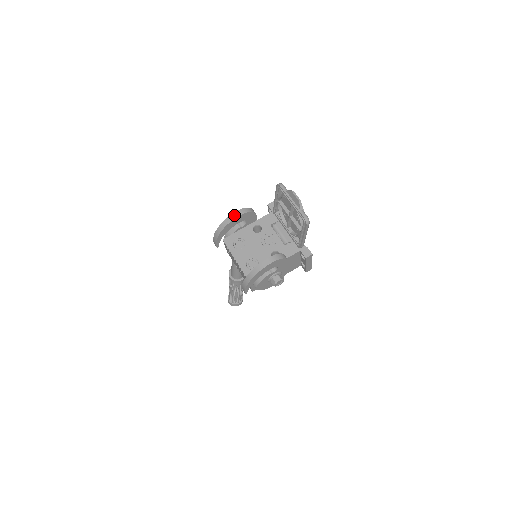
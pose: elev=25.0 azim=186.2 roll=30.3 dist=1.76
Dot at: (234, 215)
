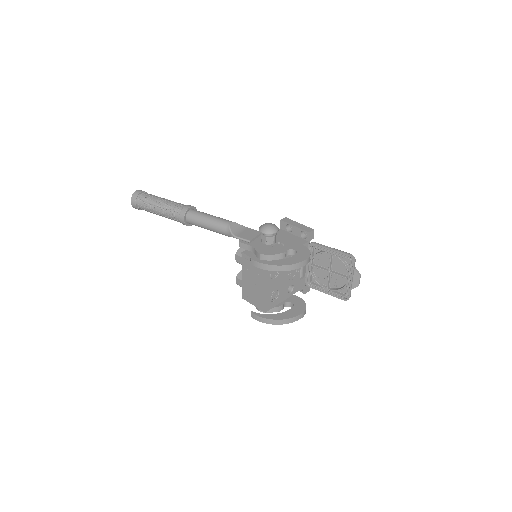
Dot at: (303, 264)
